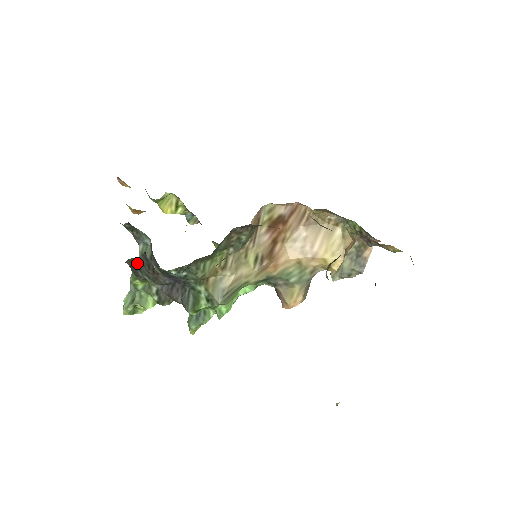
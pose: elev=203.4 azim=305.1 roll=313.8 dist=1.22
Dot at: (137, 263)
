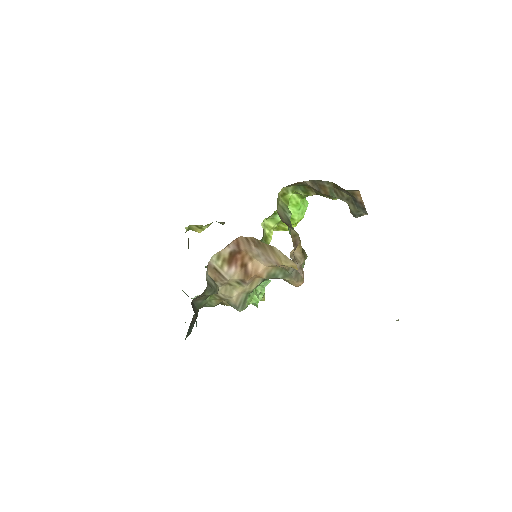
Dot at: occluded
